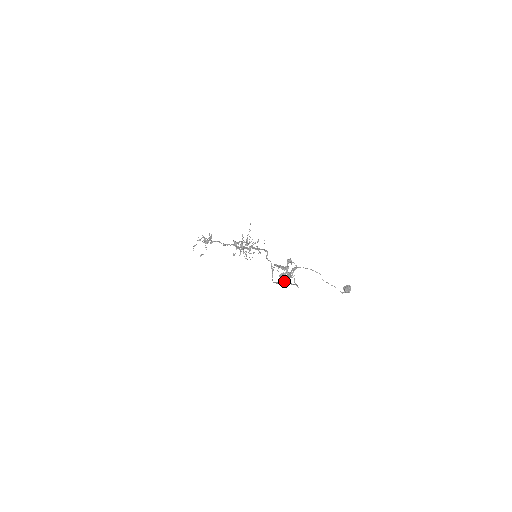
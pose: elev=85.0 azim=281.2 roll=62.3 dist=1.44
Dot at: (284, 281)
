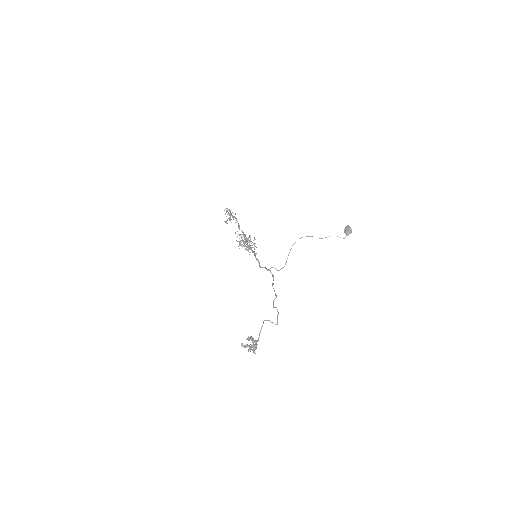
Dot at: occluded
